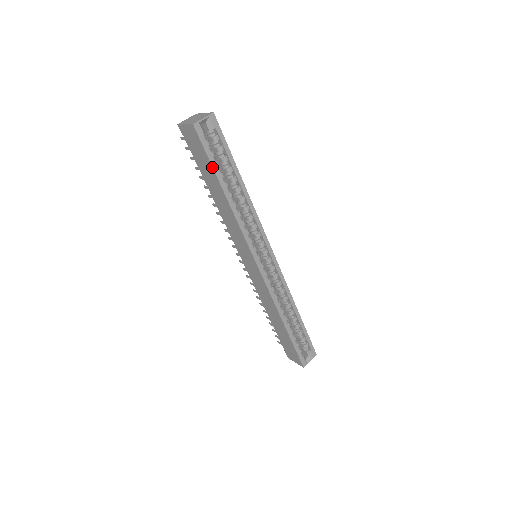
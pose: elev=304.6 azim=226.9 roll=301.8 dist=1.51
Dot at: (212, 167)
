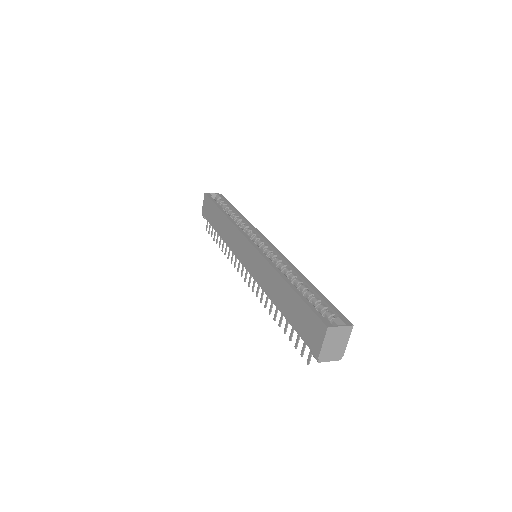
Dot at: (214, 204)
